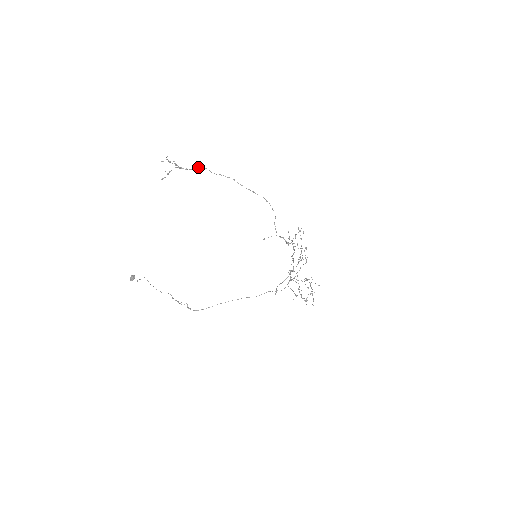
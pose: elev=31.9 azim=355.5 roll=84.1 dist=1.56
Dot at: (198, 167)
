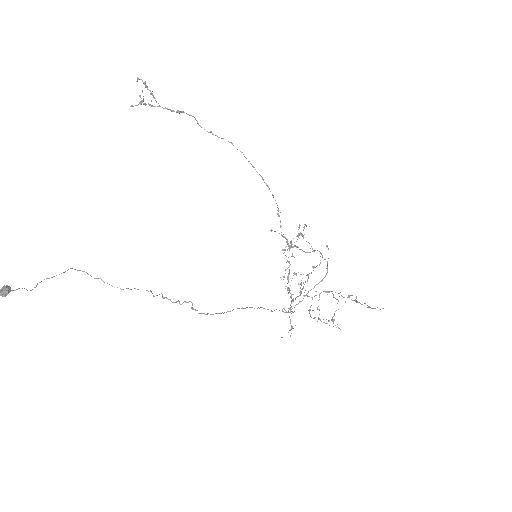
Dot at: (183, 111)
